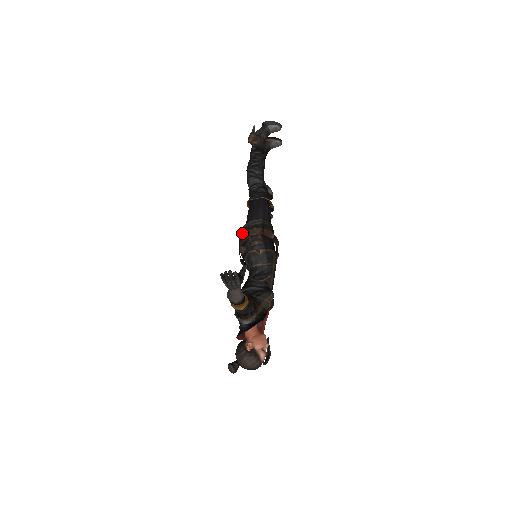
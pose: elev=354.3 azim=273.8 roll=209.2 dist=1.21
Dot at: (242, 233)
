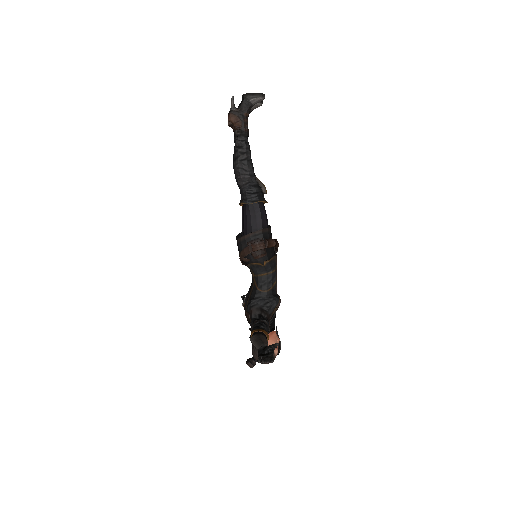
Dot at: (242, 244)
